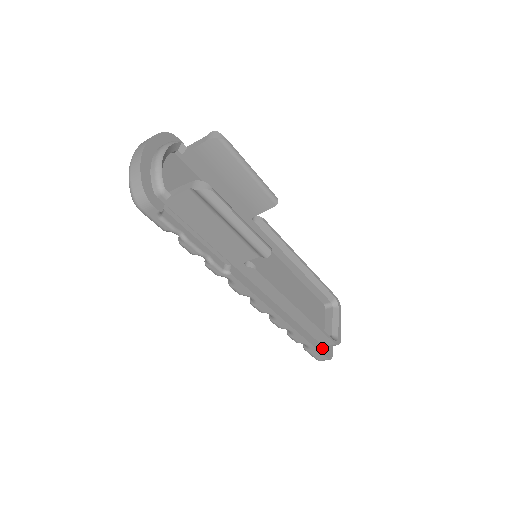
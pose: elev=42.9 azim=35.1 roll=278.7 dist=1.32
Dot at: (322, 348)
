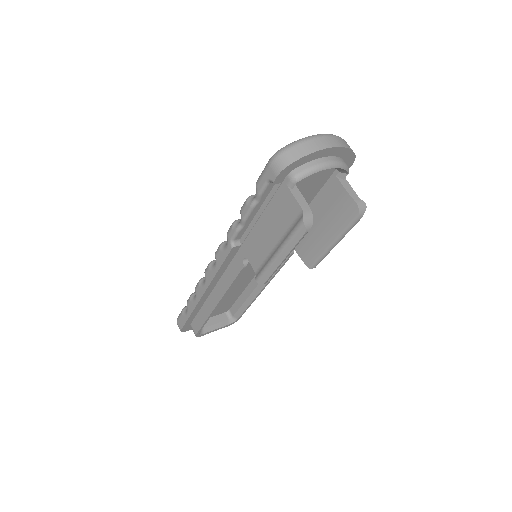
Dot at: (189, 324)
